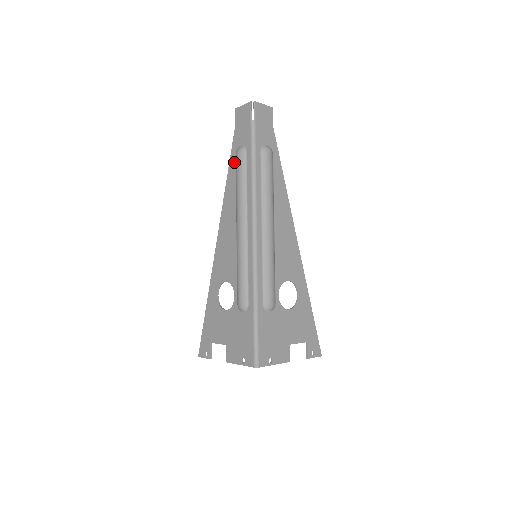
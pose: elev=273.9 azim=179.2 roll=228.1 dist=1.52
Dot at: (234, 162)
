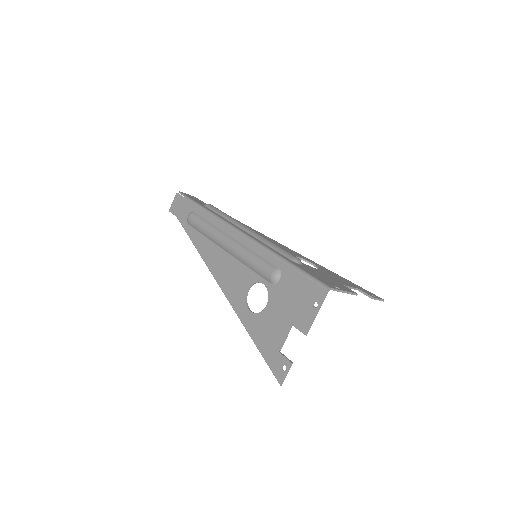
Dot at: (191, 229)
